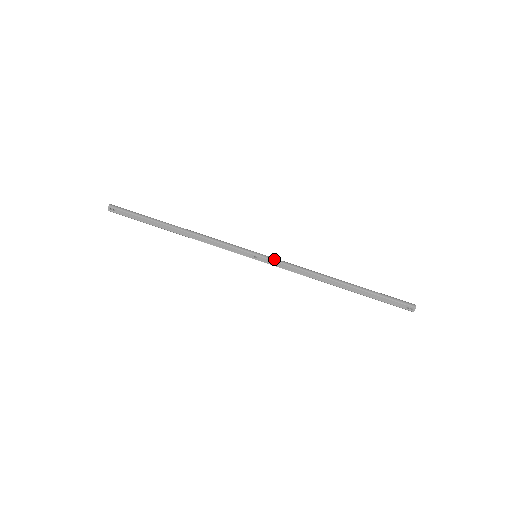
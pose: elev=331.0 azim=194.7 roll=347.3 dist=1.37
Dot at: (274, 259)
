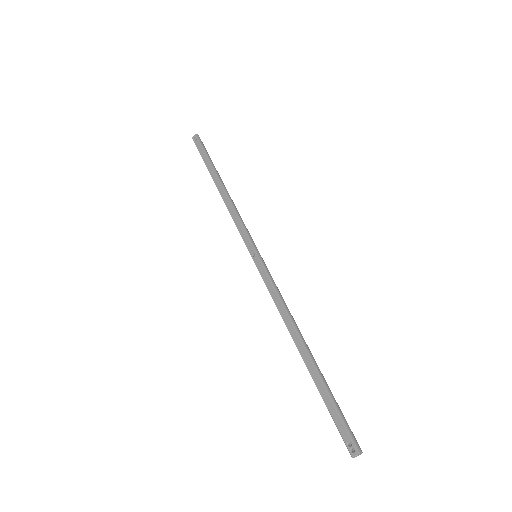
Dot at: (267, 270)
